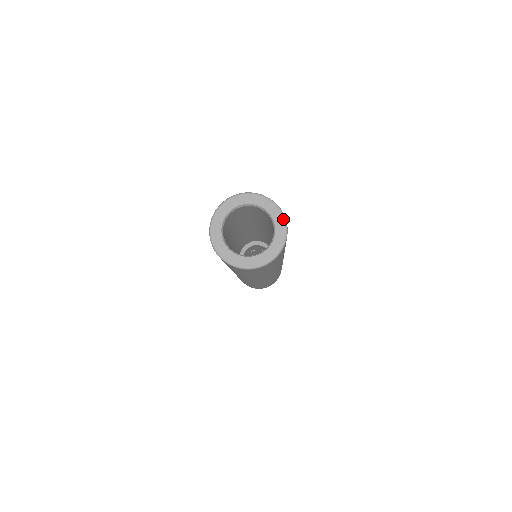
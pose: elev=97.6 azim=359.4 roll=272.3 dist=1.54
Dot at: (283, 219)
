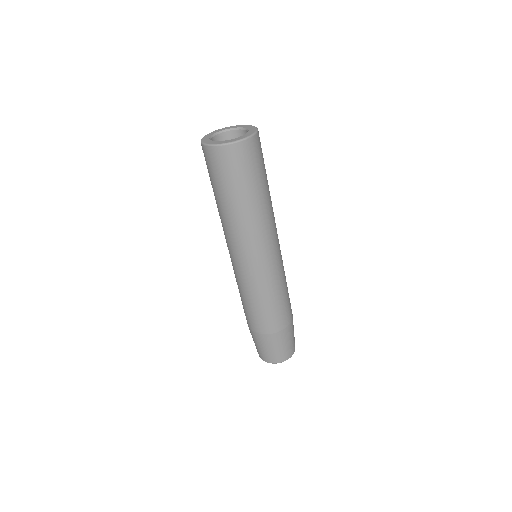
Dot at: (248, 125)
